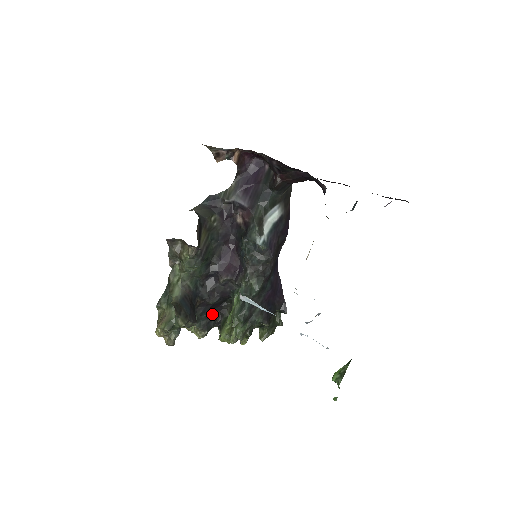
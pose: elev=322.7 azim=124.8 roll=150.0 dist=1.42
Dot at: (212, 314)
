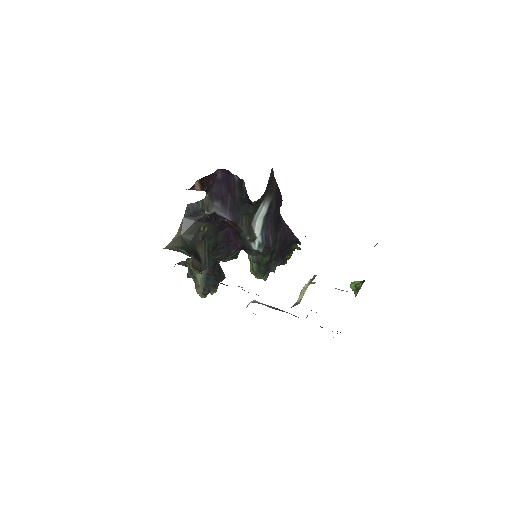
Dot at: occluded
